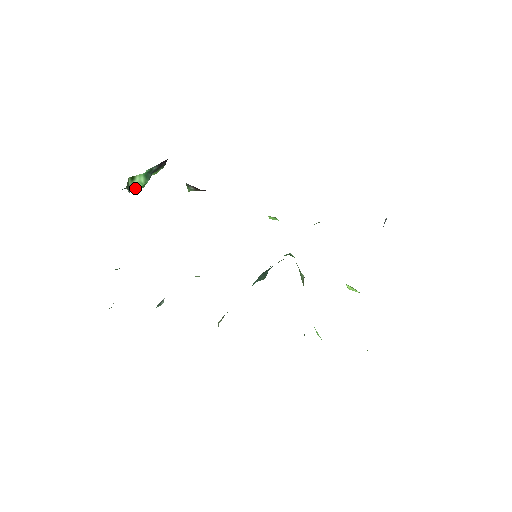
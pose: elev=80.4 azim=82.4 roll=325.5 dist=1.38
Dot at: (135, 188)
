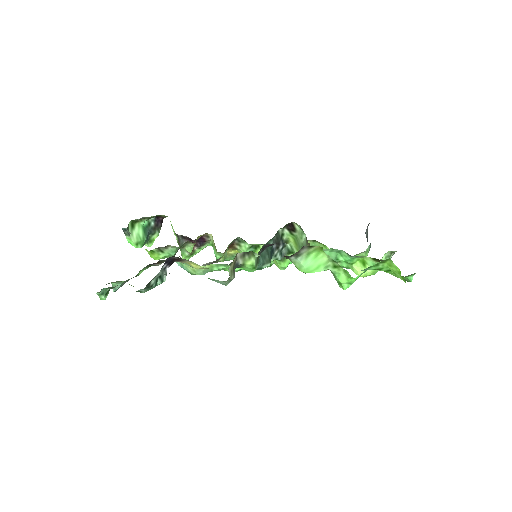
Dot at: (134, 240)
